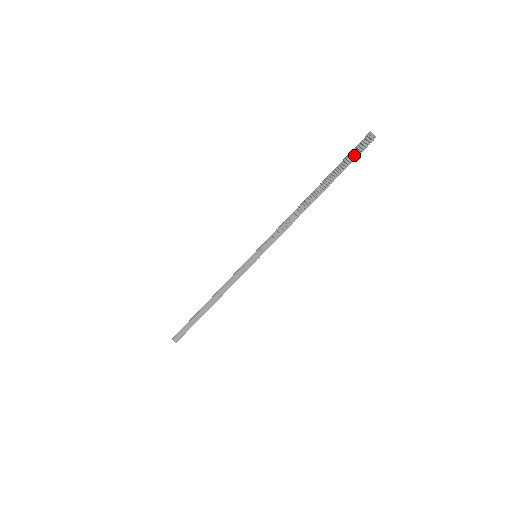
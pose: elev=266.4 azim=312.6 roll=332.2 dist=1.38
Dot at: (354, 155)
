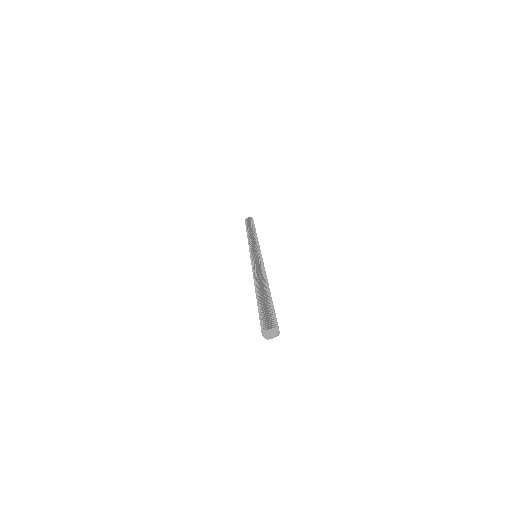
Dot at: occluded
